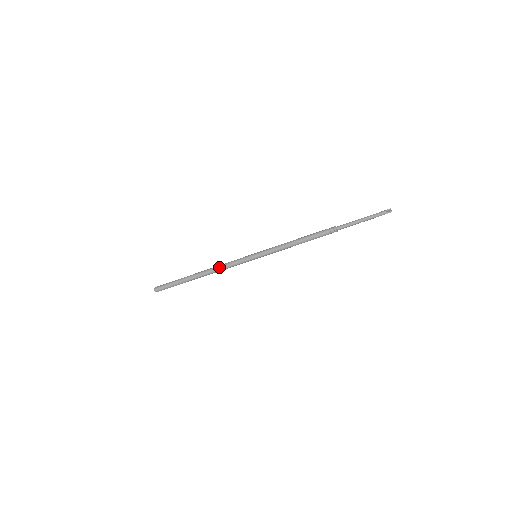
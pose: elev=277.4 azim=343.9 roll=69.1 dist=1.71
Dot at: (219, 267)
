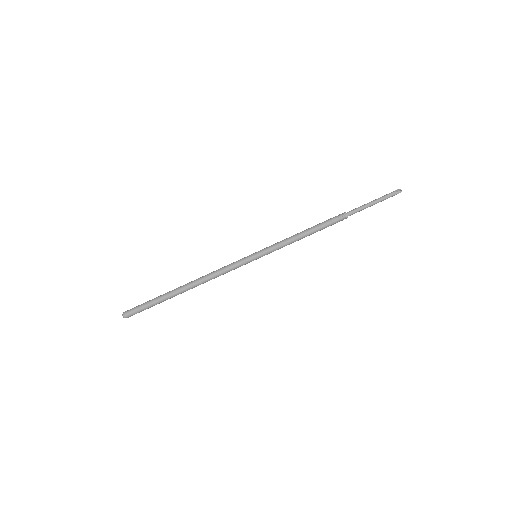
Dot at: (213, 278)
